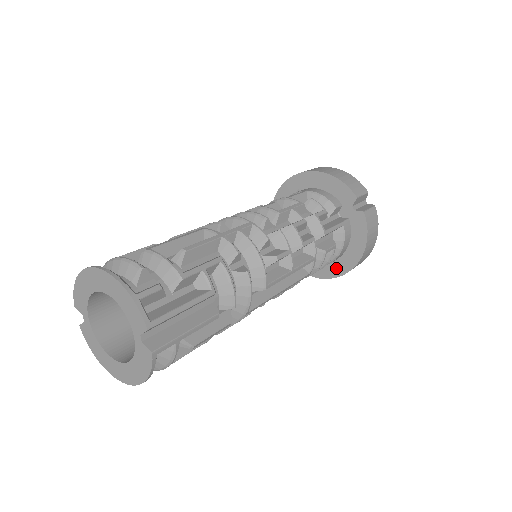
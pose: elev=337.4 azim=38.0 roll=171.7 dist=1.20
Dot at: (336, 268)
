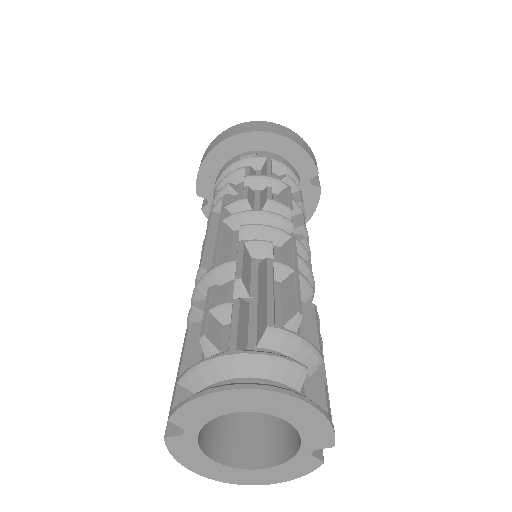
Dot at: occluded
